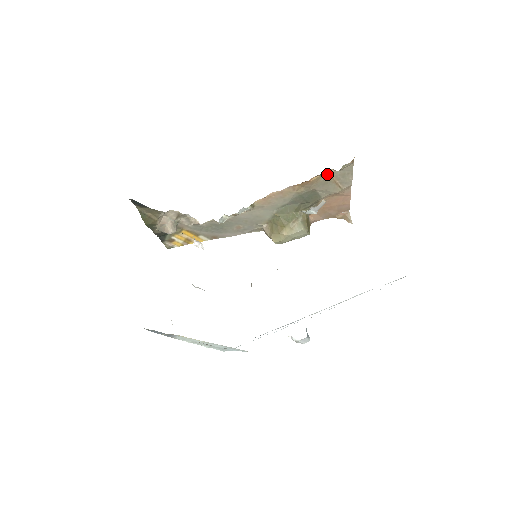
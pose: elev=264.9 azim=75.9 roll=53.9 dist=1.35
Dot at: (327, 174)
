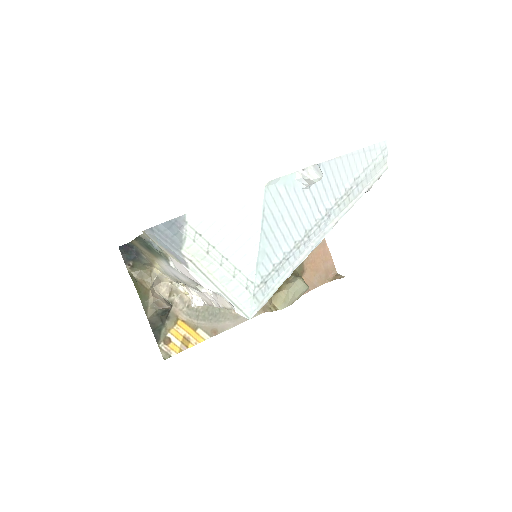
Dot at: occluded
